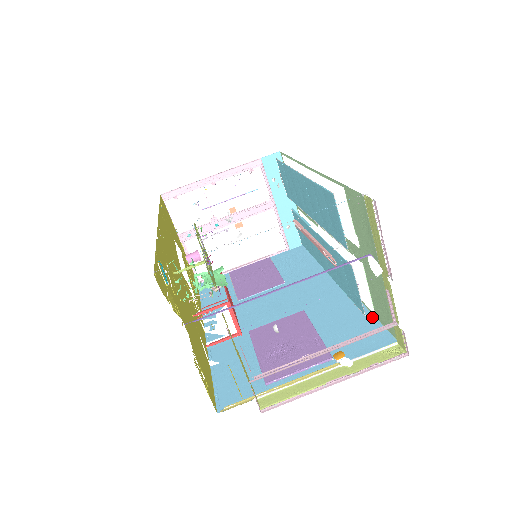
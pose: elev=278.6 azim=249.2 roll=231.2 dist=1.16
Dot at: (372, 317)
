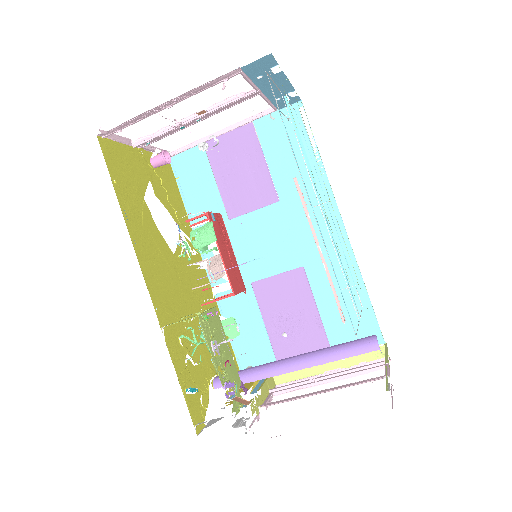
Dot at: (368, 302)
